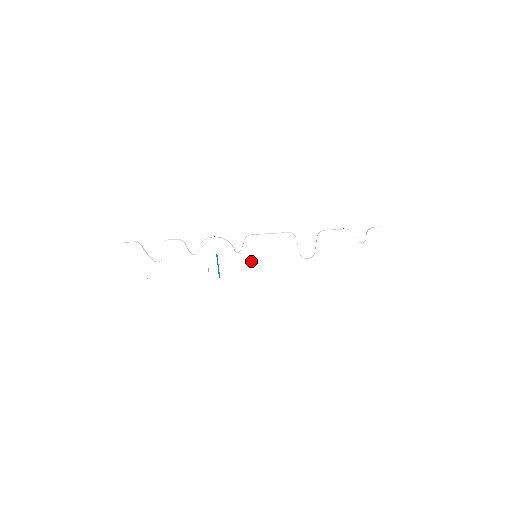
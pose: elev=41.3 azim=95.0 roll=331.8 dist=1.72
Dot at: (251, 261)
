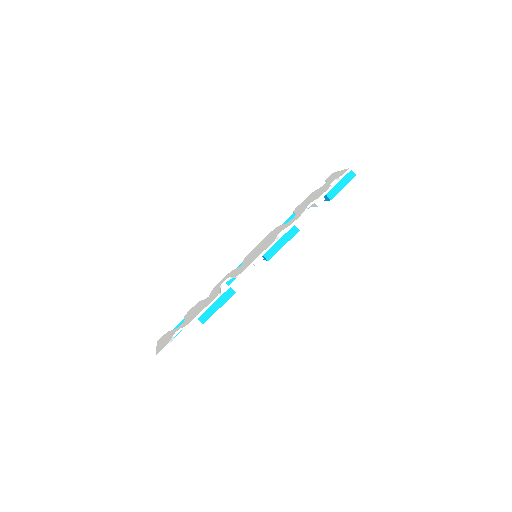
Dot at: (251, 258)
